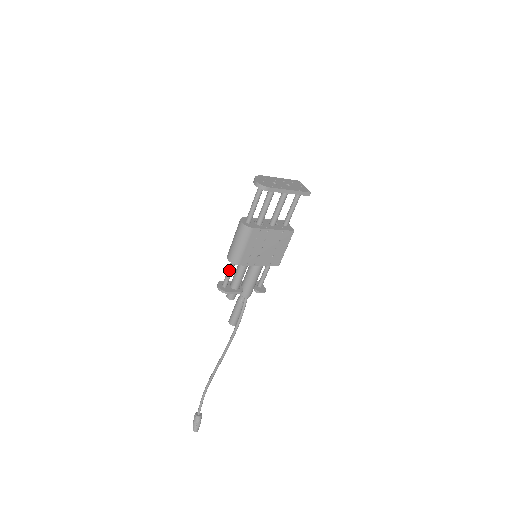
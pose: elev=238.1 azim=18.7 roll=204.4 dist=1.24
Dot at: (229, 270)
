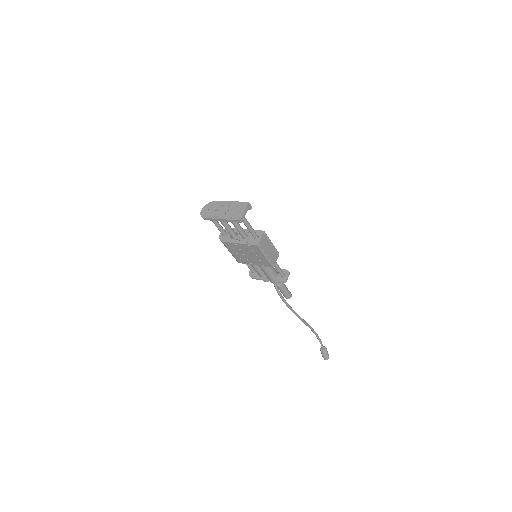
Dot at: occluded
